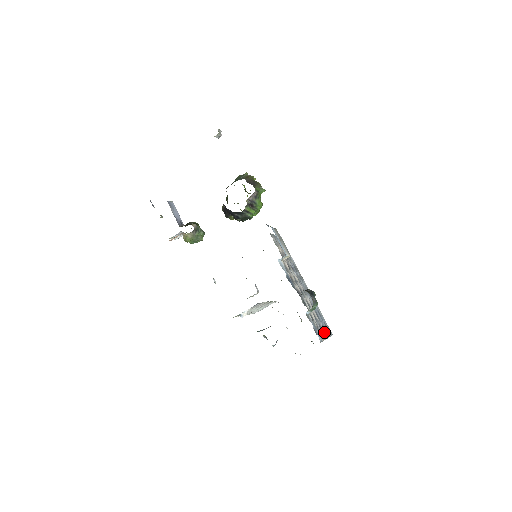
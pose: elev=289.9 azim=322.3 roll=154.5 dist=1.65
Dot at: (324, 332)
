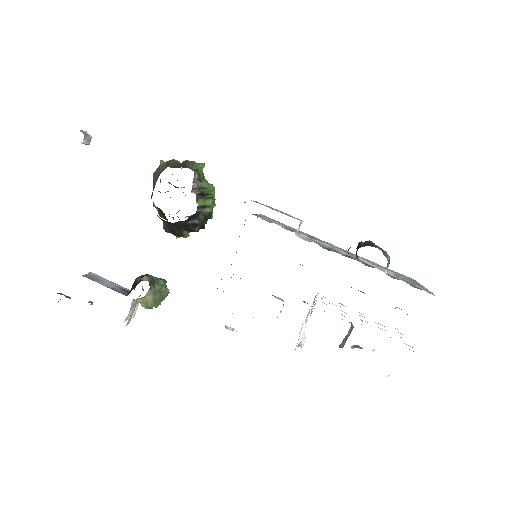
Dot at: occluded
